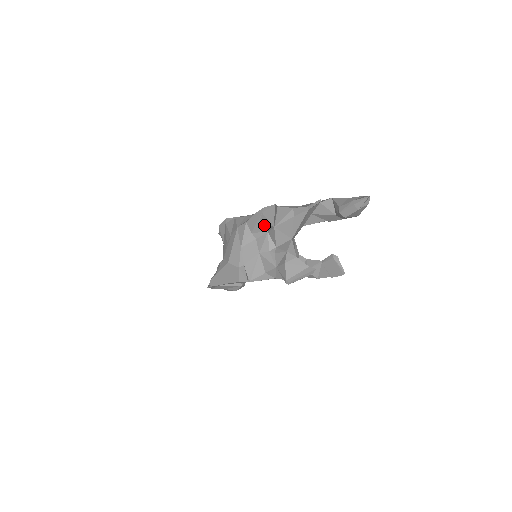
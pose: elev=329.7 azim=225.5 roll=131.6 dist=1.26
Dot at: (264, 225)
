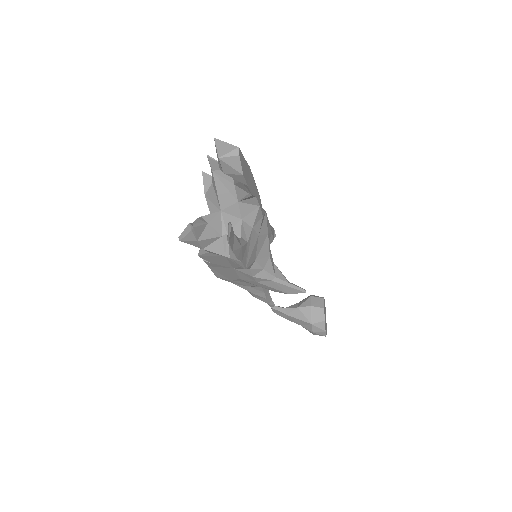
Dot at: occluded
